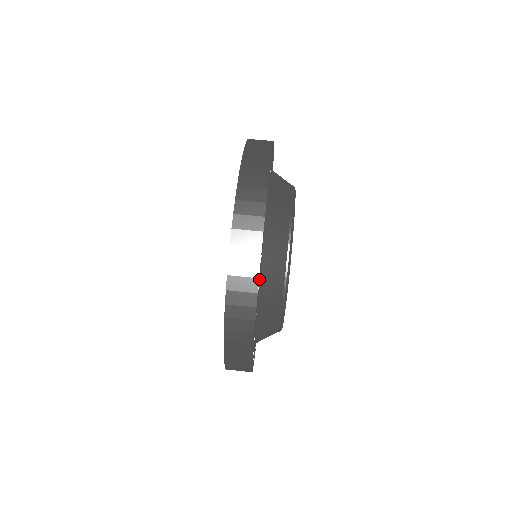
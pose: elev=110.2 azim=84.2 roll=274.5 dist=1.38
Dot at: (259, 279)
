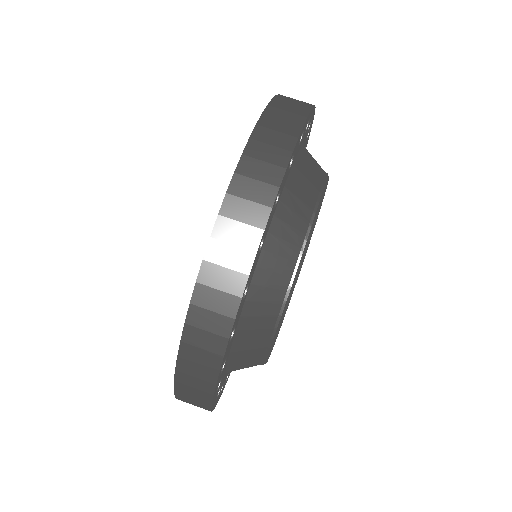
Dot at: (280, 192)
